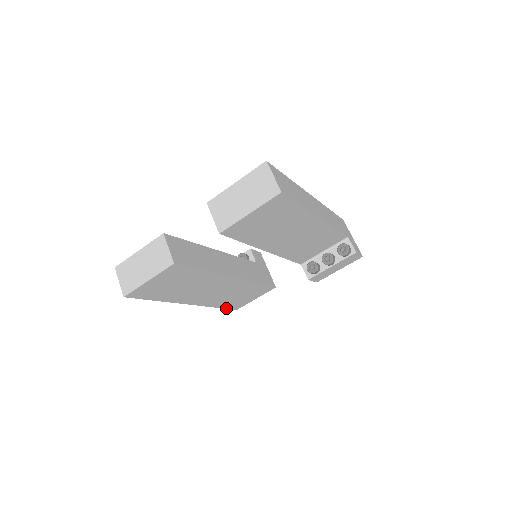
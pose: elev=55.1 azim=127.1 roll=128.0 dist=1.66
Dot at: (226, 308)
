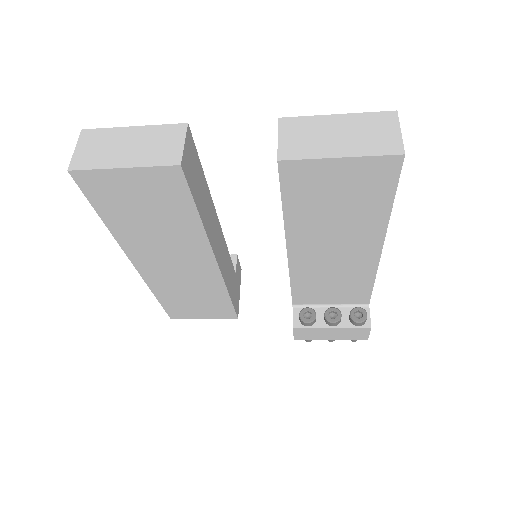
Dot at: (163, 306)
